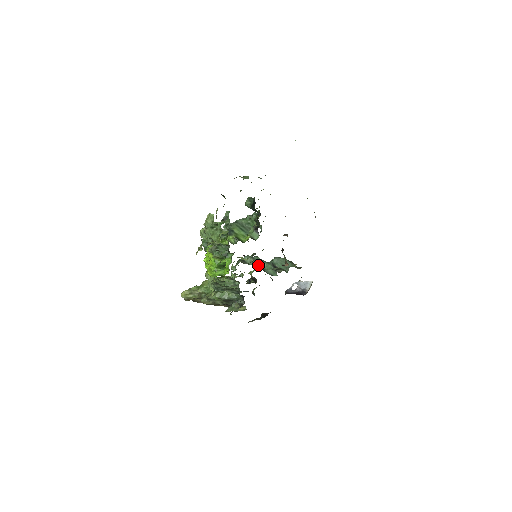
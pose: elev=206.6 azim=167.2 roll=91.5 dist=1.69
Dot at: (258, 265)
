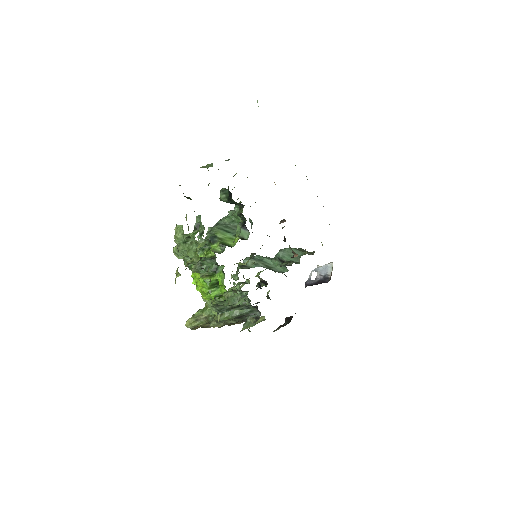
Dot at: (262, 265)
